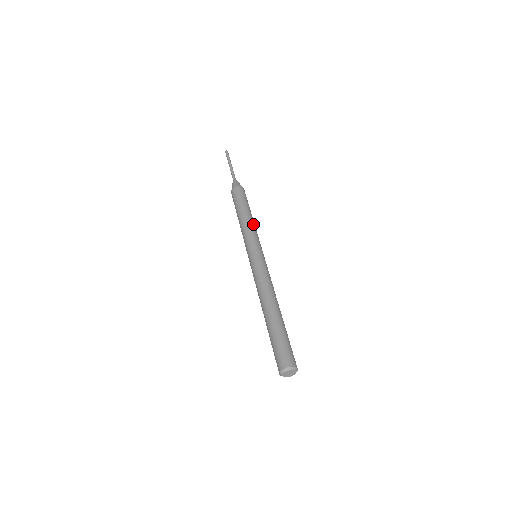
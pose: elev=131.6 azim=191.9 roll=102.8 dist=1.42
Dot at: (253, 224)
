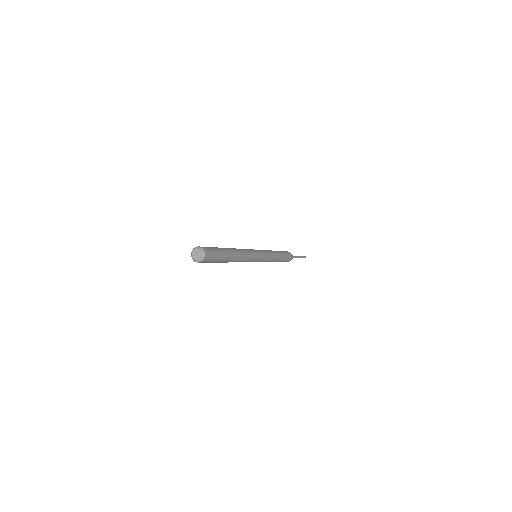
Dot at: (275, 255)
